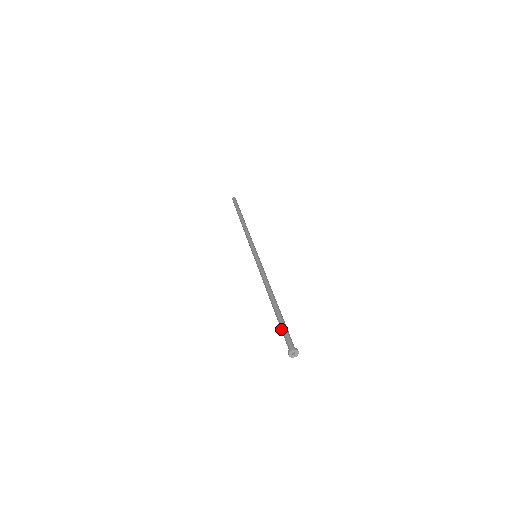
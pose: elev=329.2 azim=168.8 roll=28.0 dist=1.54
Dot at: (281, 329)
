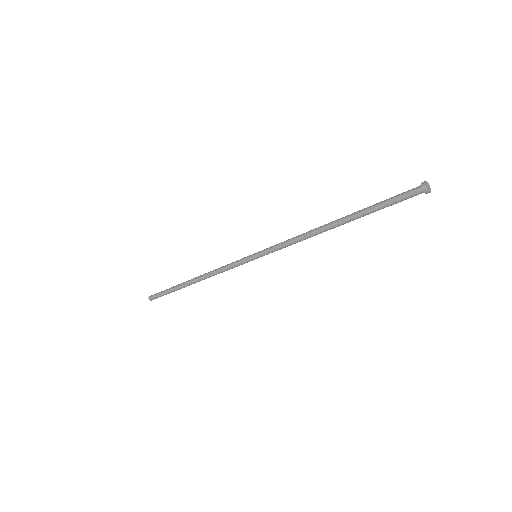
Dot at: (384, 201)
